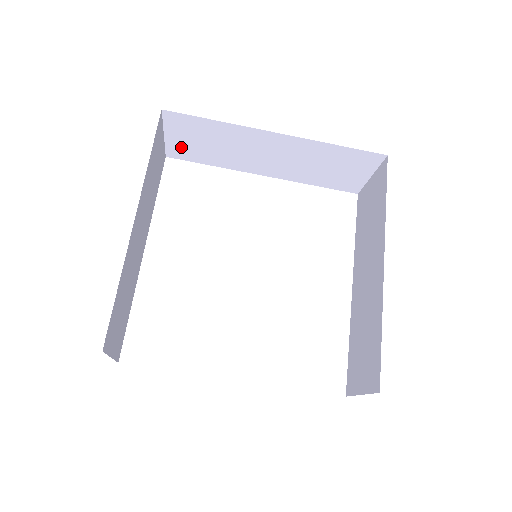
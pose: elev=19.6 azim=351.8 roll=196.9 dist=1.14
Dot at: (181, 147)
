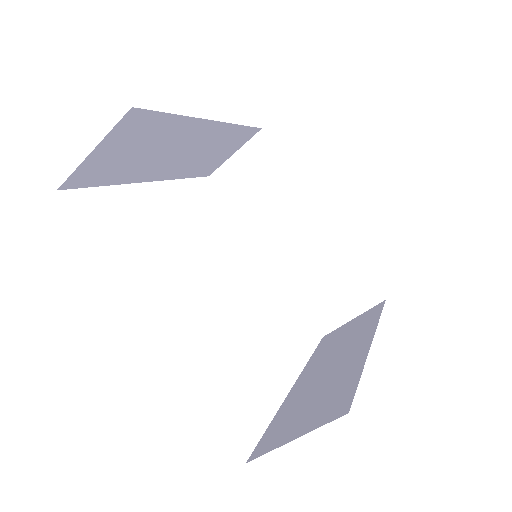
Dot at: (233, 175)
